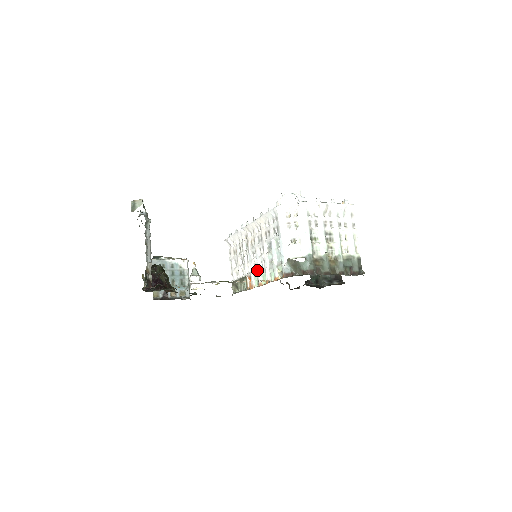
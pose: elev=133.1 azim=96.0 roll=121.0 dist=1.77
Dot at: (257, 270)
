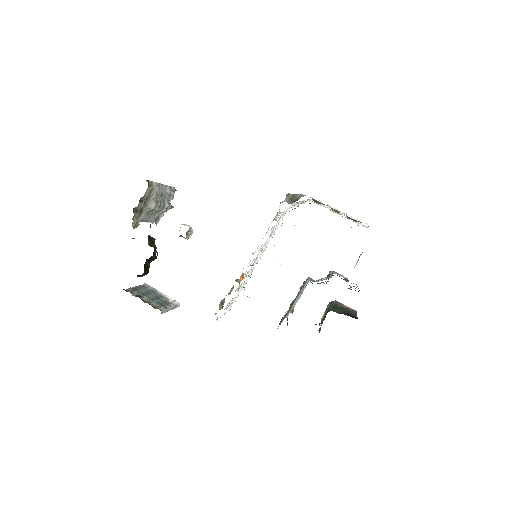
Dot at: occluded
